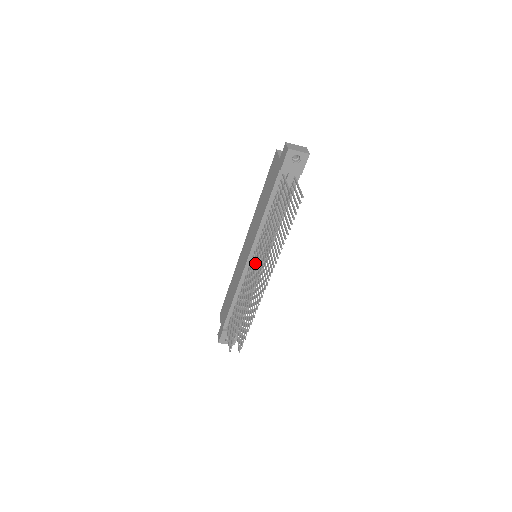
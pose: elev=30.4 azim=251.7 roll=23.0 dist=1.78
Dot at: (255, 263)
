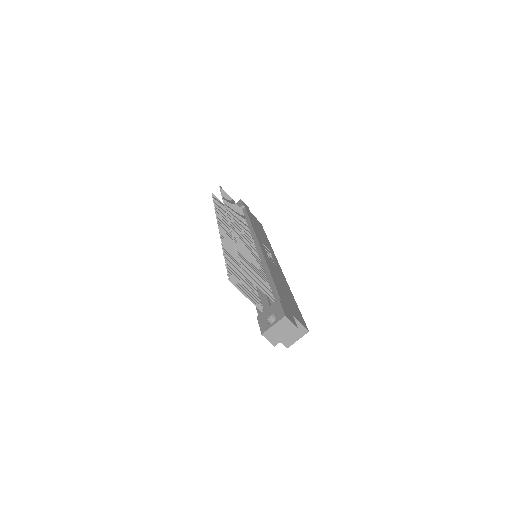
Dot at: occluded
